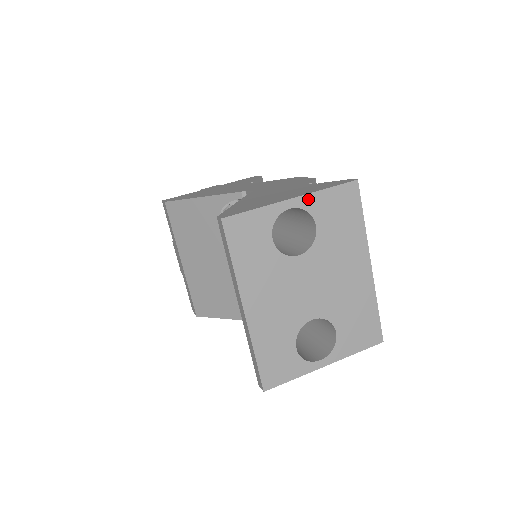
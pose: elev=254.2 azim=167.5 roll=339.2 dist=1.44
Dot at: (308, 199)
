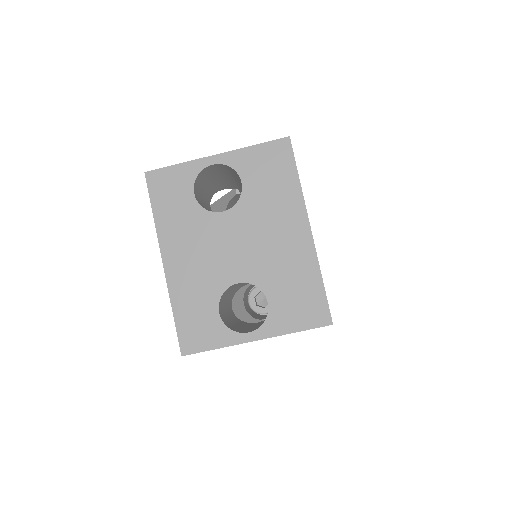
Dot at: (232, 156)
